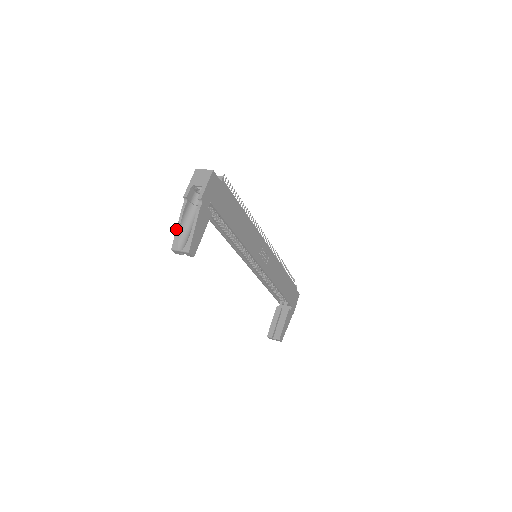
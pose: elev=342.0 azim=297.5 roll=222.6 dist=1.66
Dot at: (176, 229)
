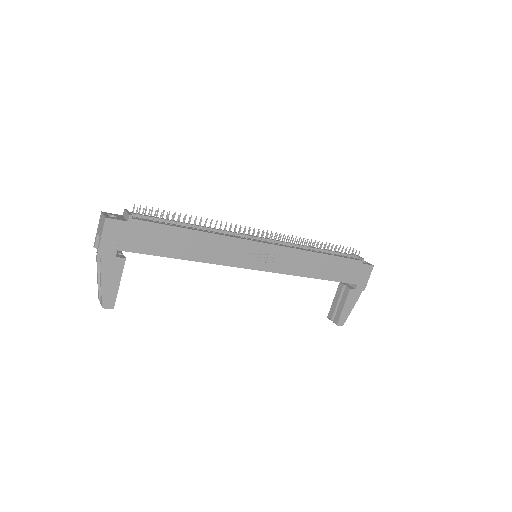
Dot at: (97, 279)
